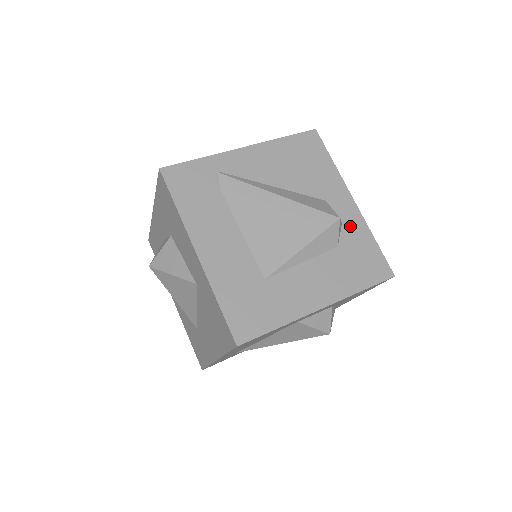
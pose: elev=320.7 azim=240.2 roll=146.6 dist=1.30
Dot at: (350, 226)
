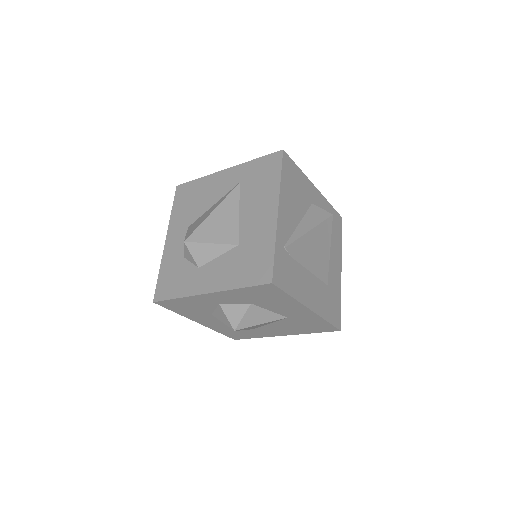
Dot at: (323, 208)
